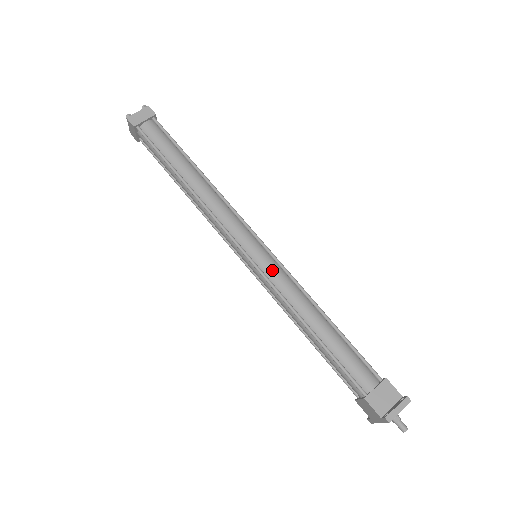
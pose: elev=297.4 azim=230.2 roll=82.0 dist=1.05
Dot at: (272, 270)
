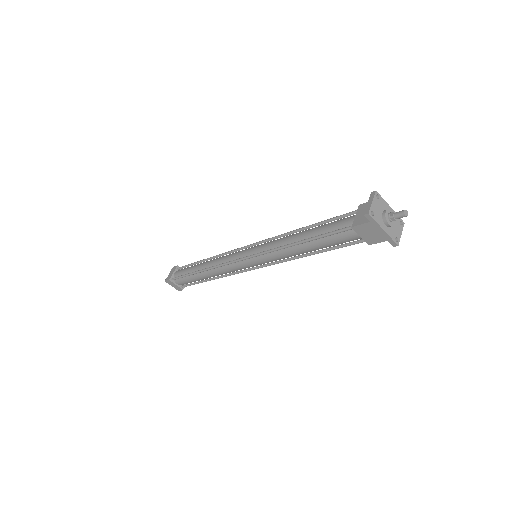
Dot at: (261, 247)
